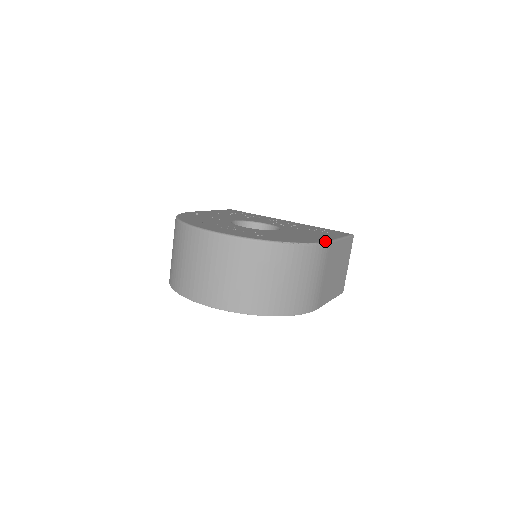
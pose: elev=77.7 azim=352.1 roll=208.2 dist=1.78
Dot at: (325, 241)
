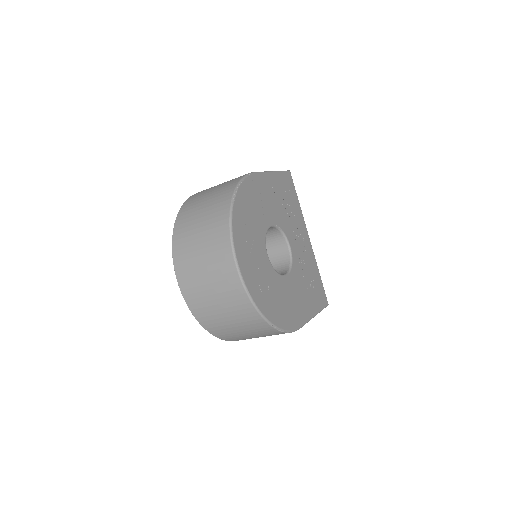
Dot at: (299, 328)
